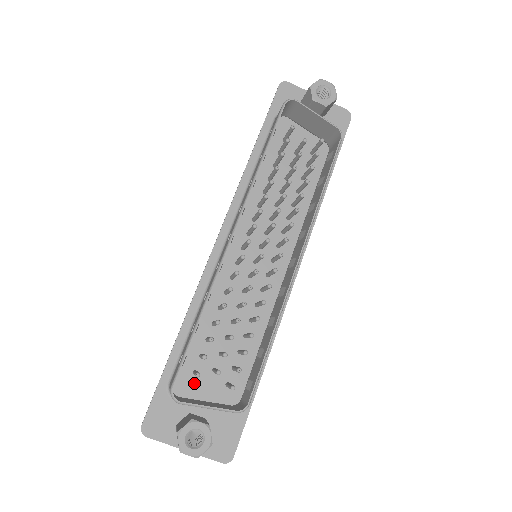
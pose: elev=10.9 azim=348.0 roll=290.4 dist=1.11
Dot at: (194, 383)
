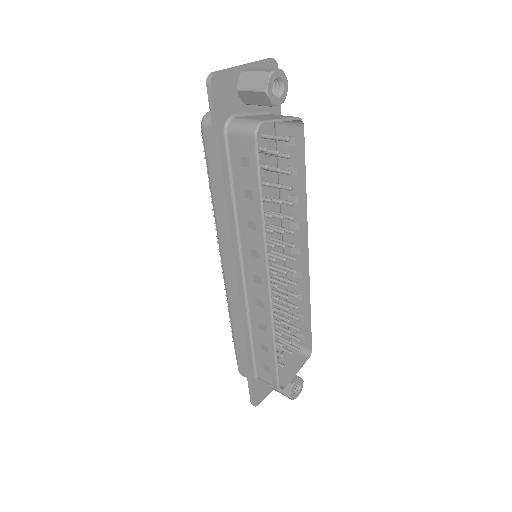
Dot at: occluded
